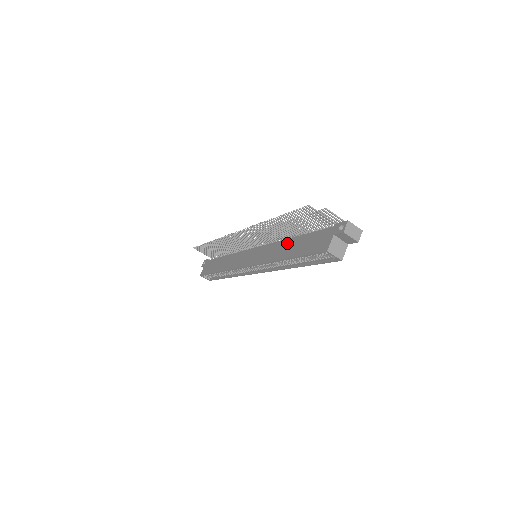
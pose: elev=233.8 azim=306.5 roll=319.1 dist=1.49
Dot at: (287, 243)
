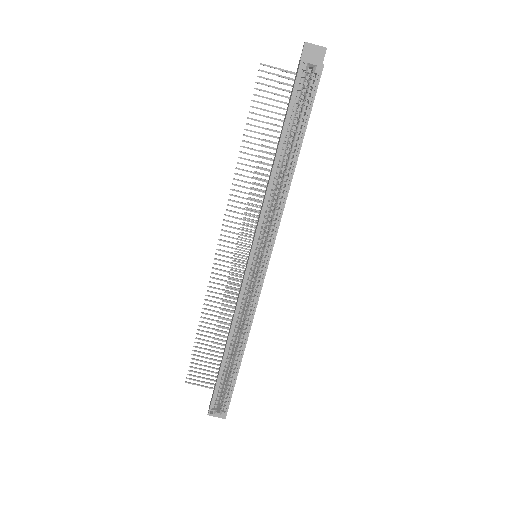
Dot at: occluded
